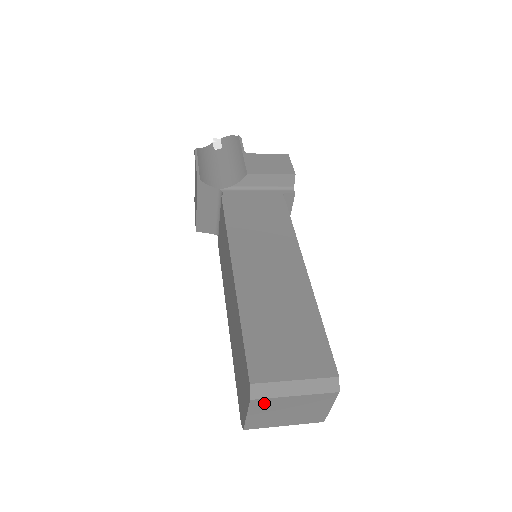
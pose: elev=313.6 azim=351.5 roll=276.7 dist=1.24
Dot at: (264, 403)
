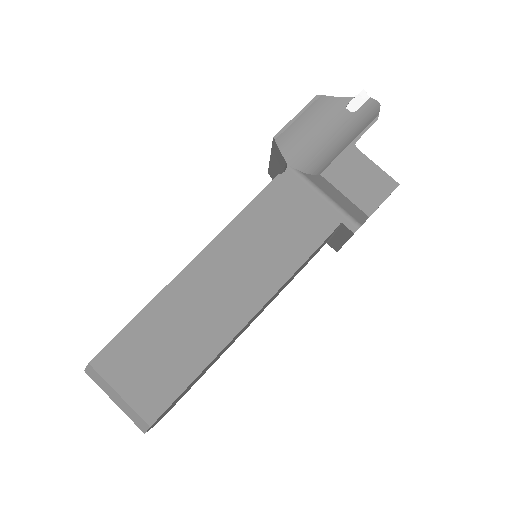
Dot at: occluded
